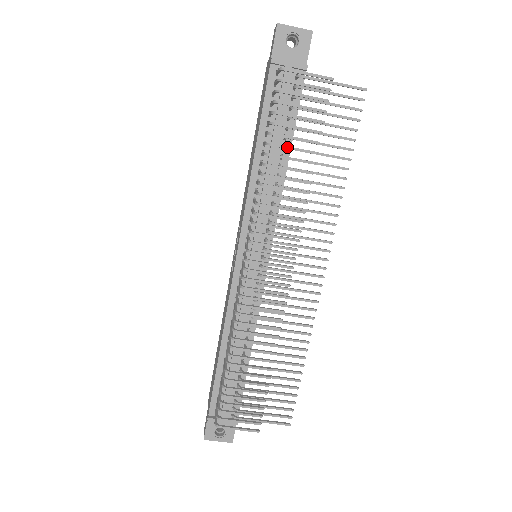
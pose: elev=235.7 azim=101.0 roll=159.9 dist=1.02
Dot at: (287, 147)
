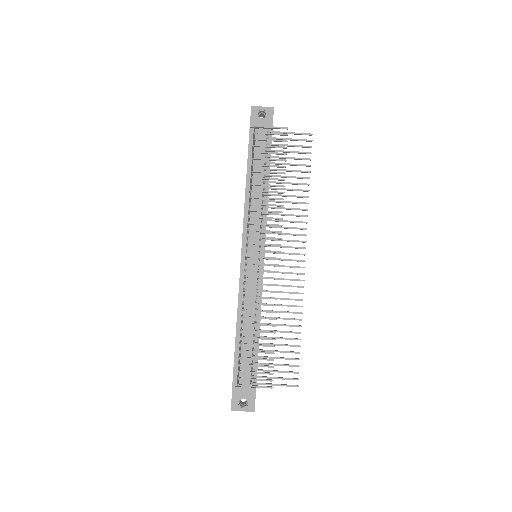
Dot at: (265, 172)
